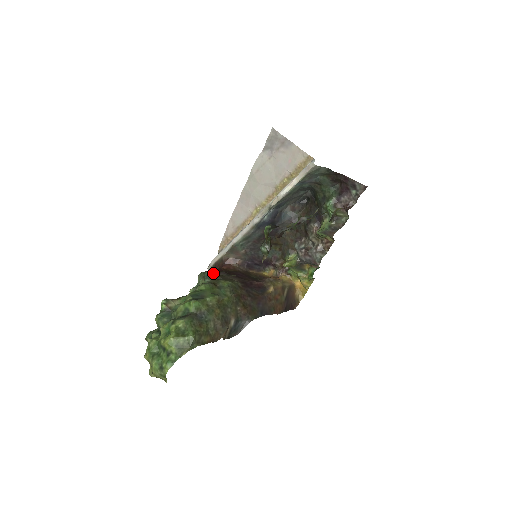
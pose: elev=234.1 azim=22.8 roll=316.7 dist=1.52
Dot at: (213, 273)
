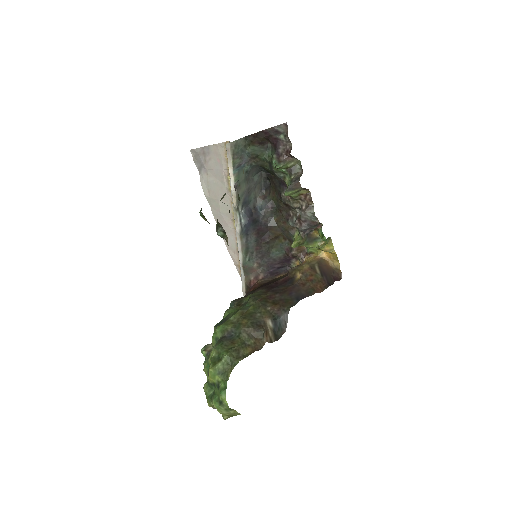
Dot at: (236, 299)
